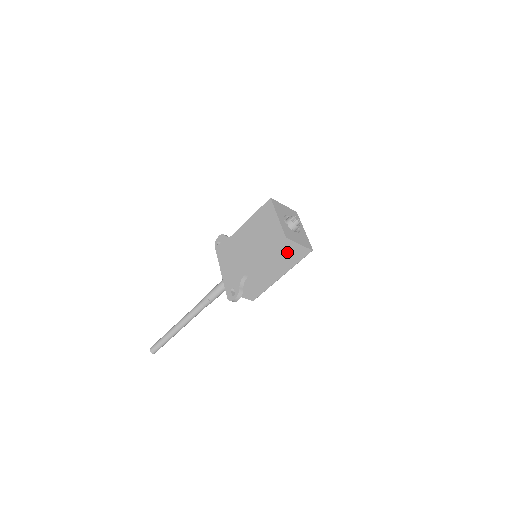
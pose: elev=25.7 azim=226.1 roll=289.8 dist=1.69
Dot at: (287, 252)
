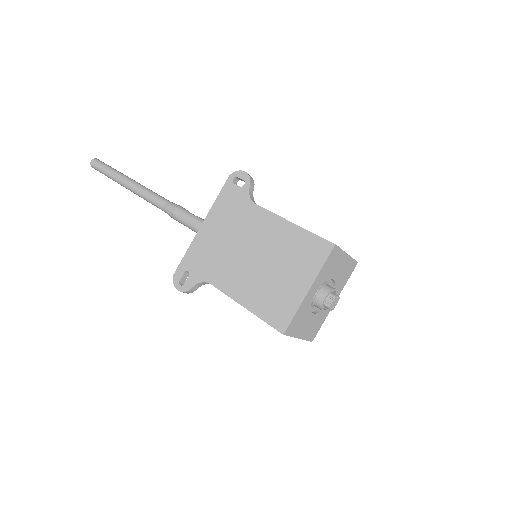
Dot at: occluded
